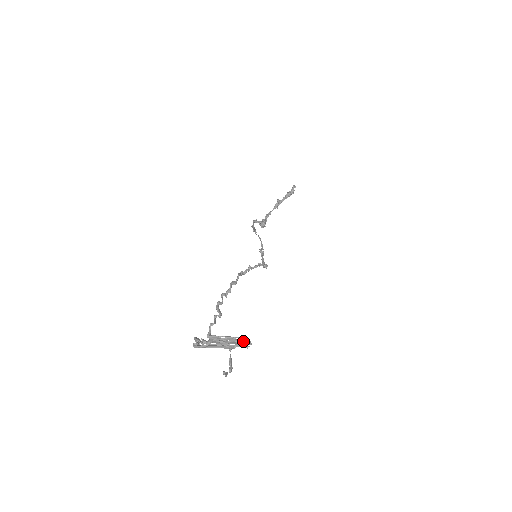
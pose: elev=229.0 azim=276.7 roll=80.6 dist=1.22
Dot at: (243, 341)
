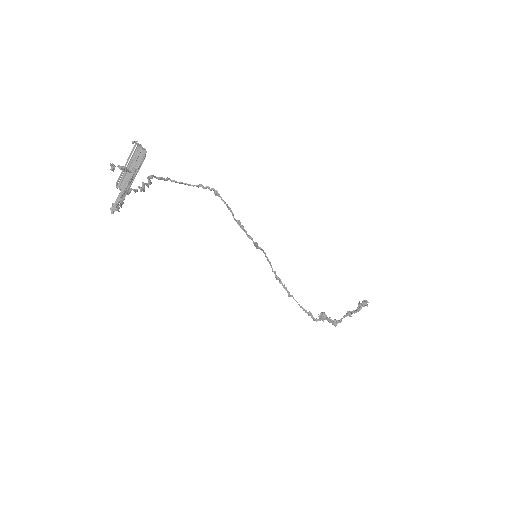
Dot at: (138, 154)
